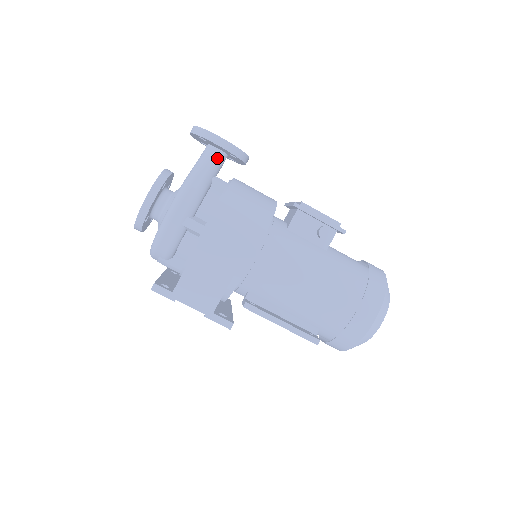
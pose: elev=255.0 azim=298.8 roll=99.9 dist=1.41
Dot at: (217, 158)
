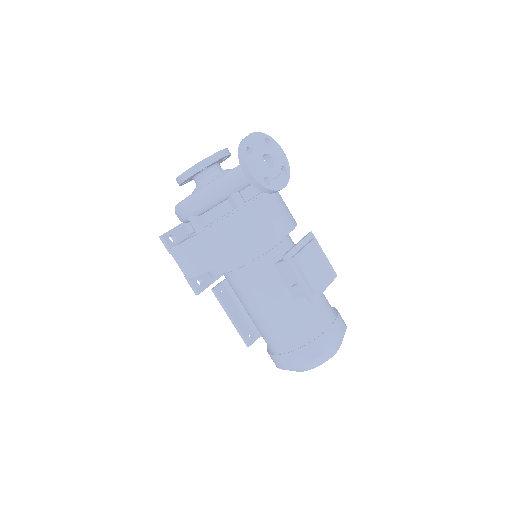
Dot at: occluded
